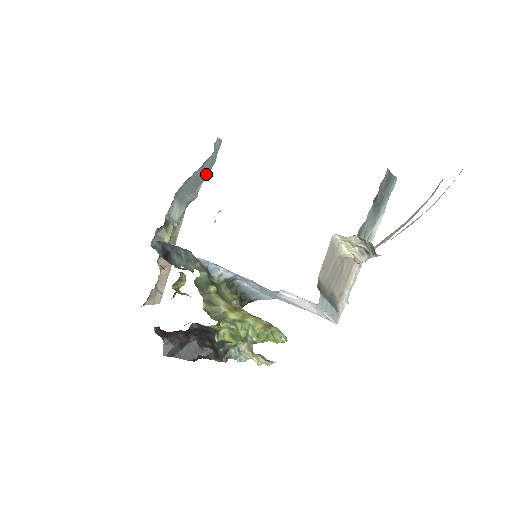
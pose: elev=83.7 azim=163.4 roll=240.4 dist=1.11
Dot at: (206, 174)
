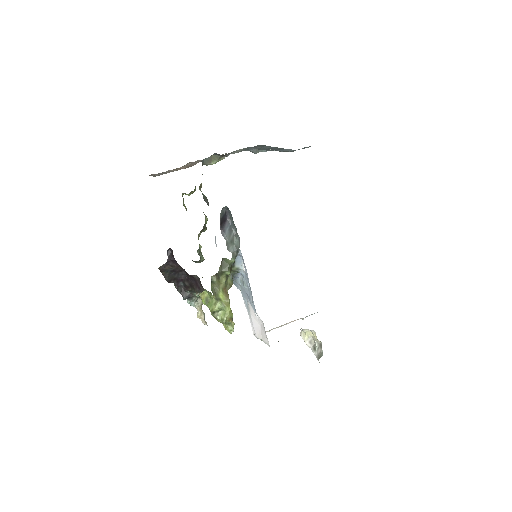
Dot at: (278, 150)
